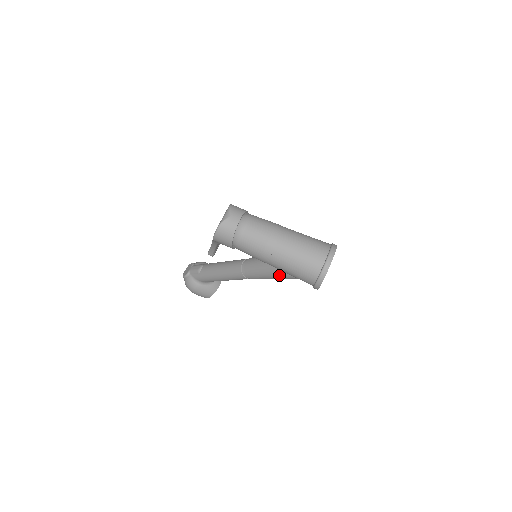
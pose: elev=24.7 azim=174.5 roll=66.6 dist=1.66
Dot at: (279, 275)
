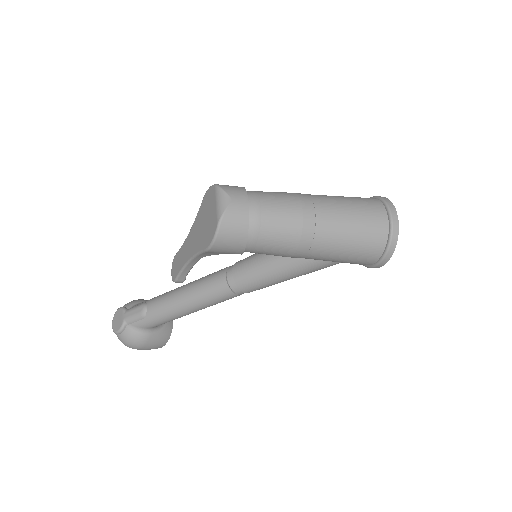
Dot at: (306, 270)
